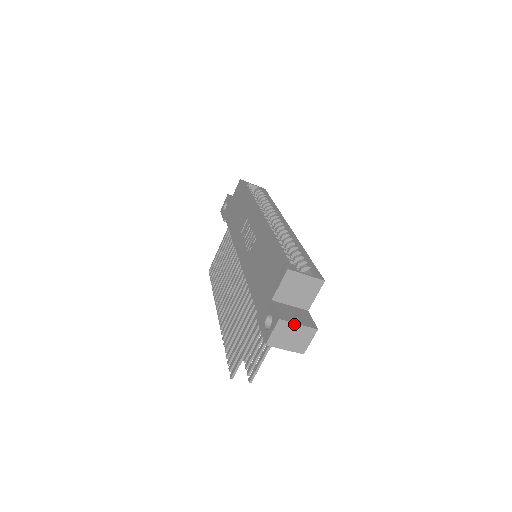
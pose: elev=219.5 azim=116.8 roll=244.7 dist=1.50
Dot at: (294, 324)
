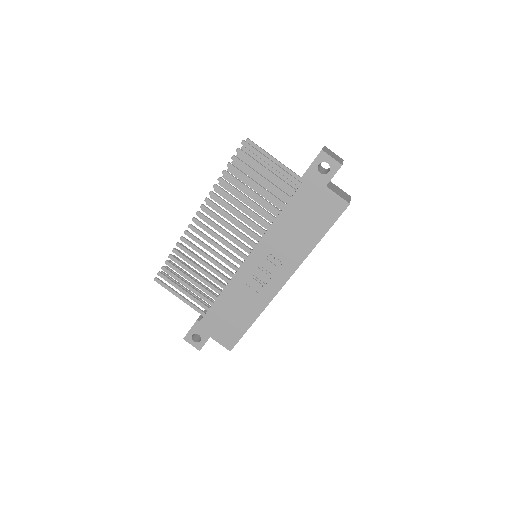
Dot at: occluded
